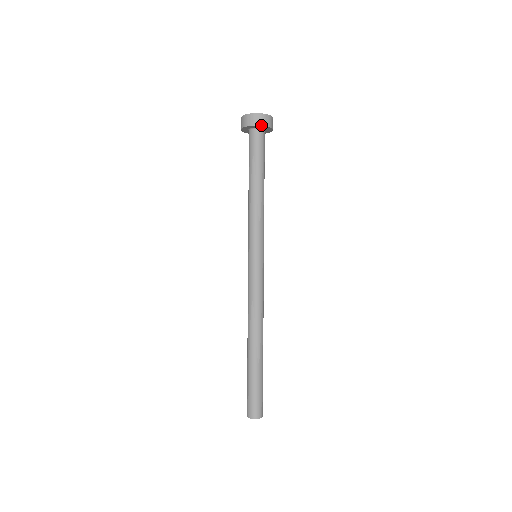
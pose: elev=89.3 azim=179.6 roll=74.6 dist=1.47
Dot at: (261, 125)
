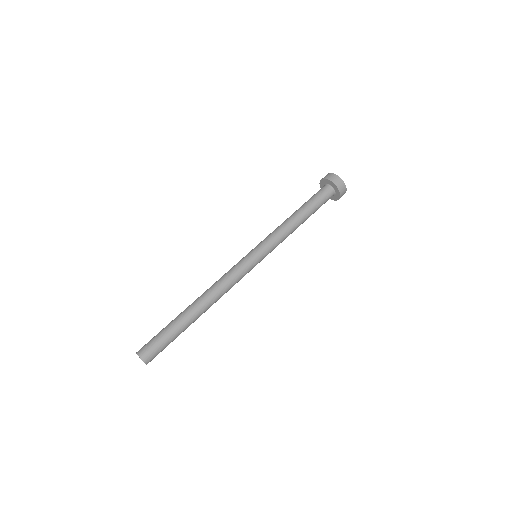
Dot at: (328, 179)
